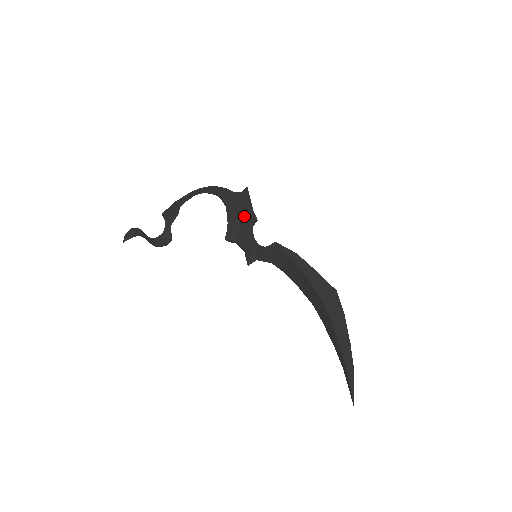
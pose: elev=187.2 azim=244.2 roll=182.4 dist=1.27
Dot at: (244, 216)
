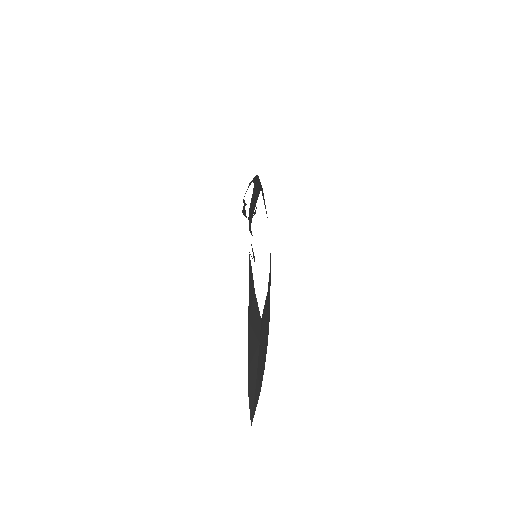
Dot at: (250, 217)
